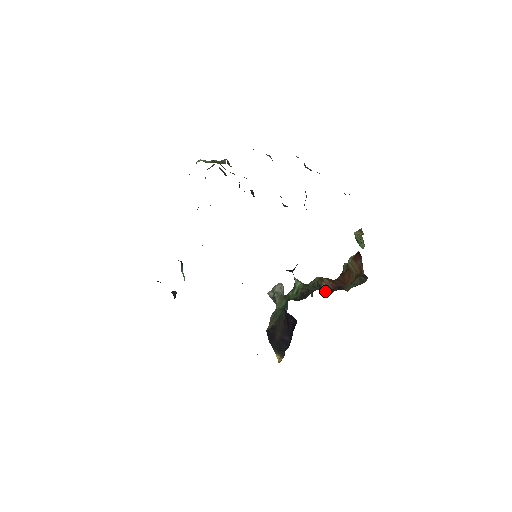
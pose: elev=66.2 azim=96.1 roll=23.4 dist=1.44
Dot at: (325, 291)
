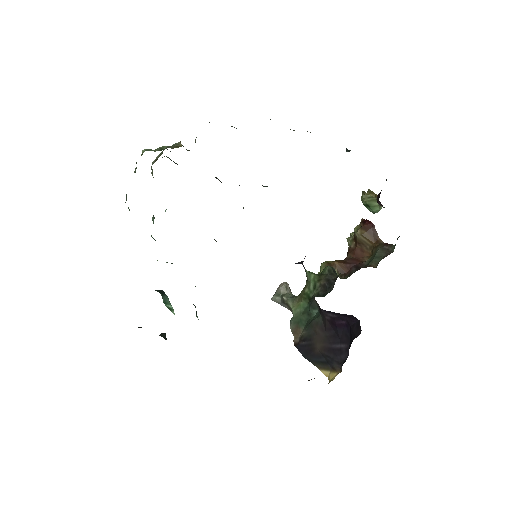
Dot at: (340, 276)
